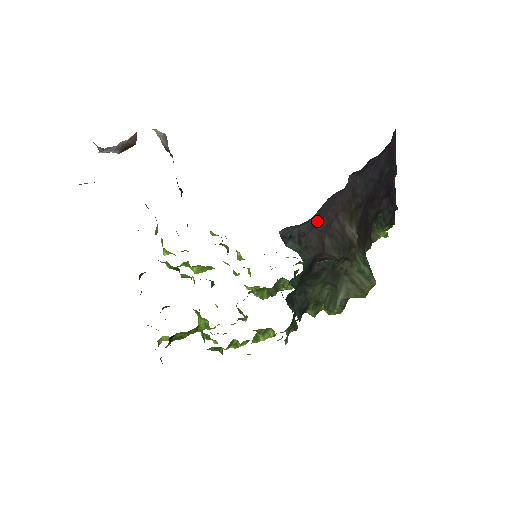
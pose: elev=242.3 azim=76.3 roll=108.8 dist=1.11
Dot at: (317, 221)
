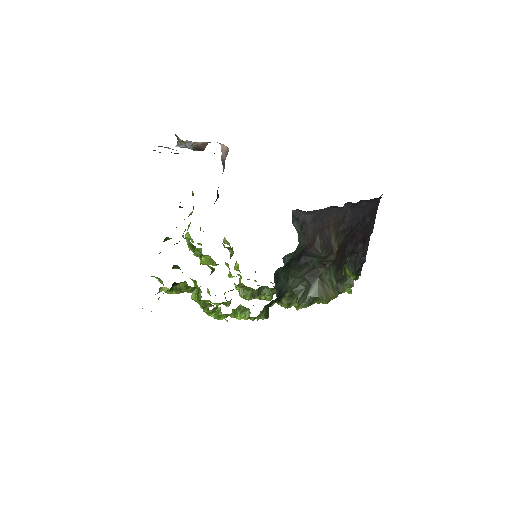
Dot at: (317, 219)
